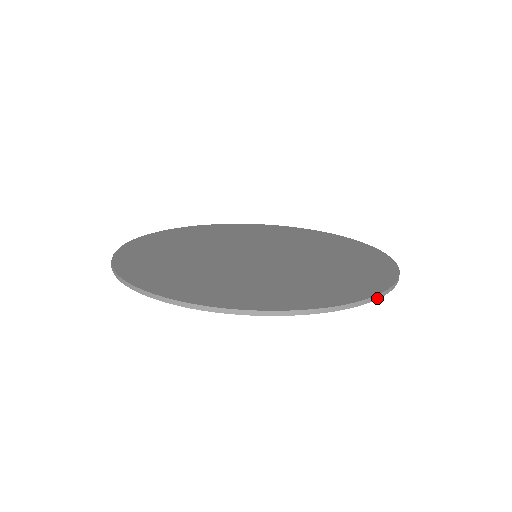
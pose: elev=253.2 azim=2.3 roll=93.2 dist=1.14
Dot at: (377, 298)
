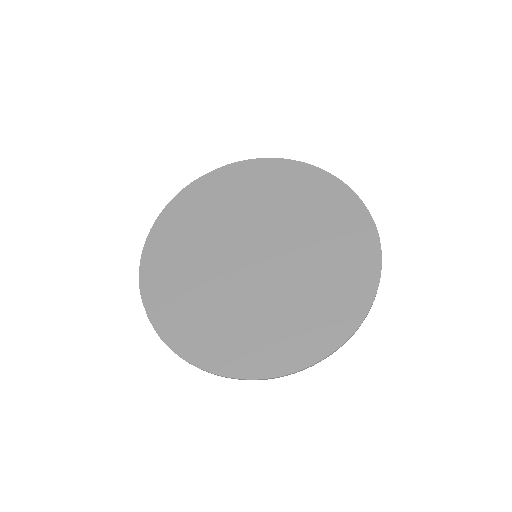
Dot at: (376, 293)
